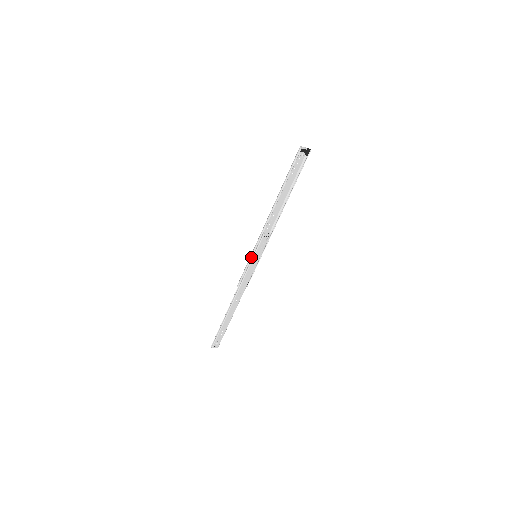
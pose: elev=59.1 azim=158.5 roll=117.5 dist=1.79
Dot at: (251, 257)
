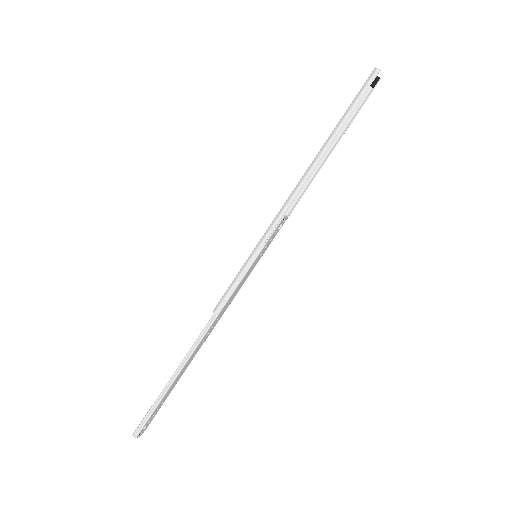
Dot at: (253, 258)
